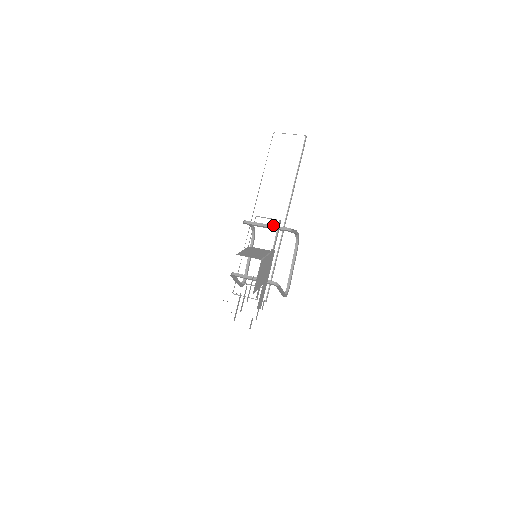
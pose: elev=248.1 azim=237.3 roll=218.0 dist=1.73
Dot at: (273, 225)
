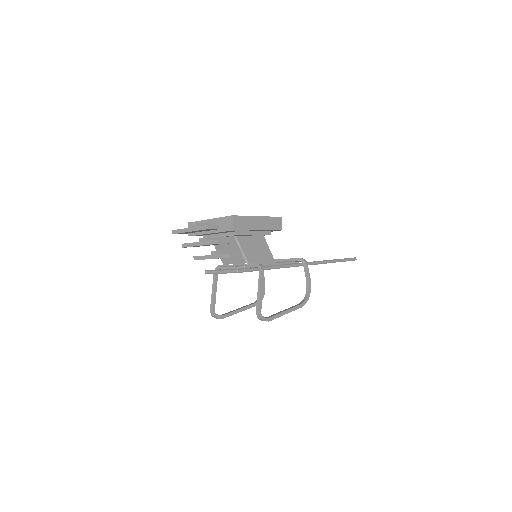
Dot at: (289, 259)
